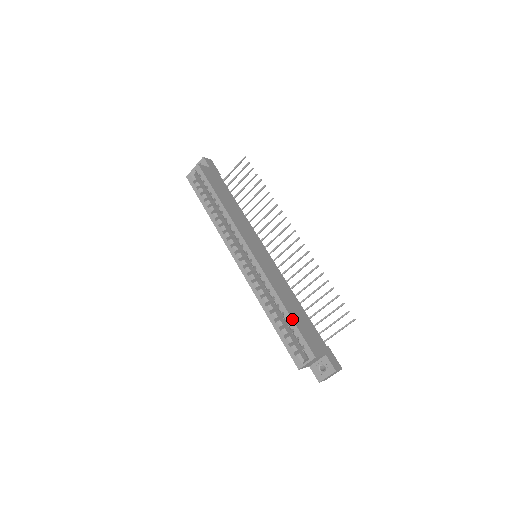
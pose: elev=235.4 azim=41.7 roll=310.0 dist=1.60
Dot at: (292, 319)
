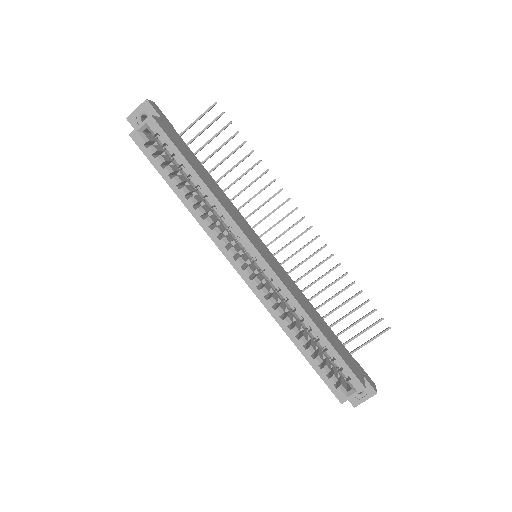
Dot at: (331, 345)
